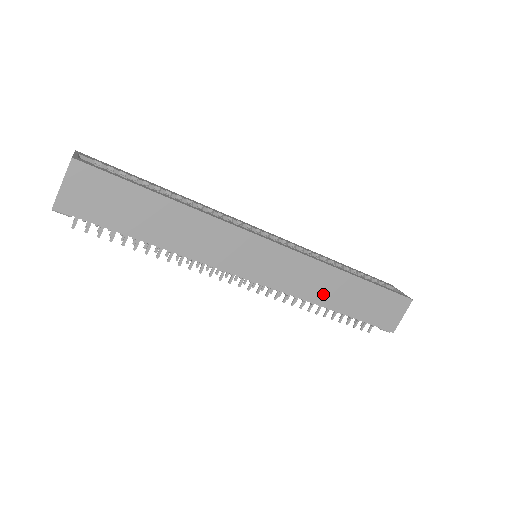
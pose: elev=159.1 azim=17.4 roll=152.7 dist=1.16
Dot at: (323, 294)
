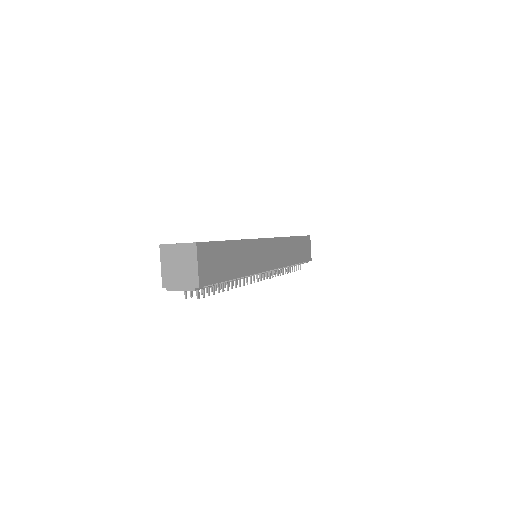
Dot at: (290, 257)
